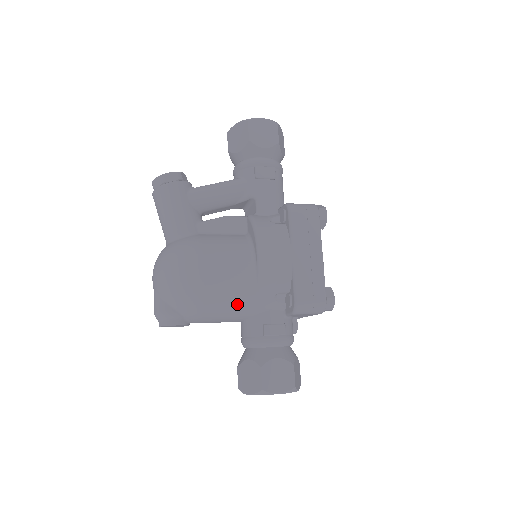
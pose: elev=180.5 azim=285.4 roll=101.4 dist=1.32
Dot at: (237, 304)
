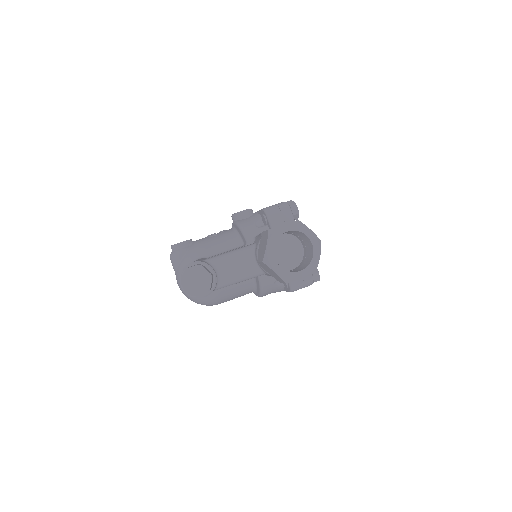
Dot at: occluded
